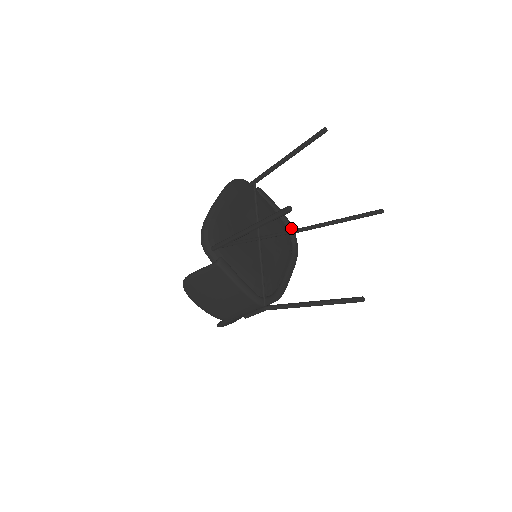
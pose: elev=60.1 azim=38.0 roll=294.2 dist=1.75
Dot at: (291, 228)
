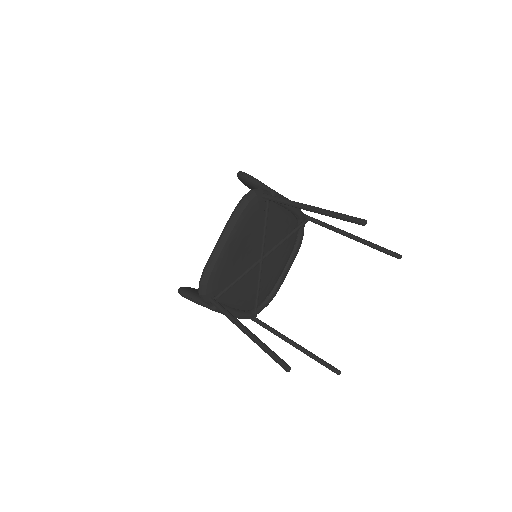
Dot at: (301, 220)
